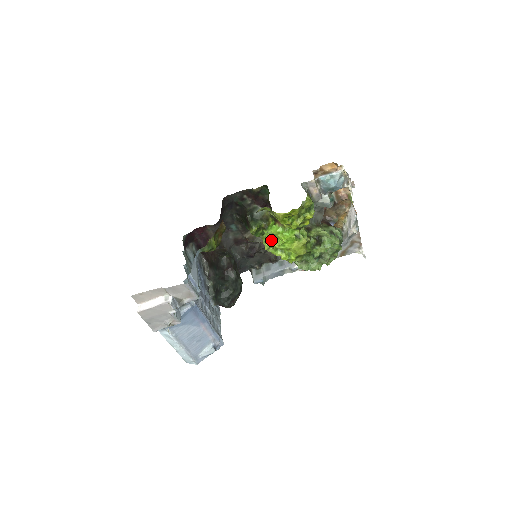
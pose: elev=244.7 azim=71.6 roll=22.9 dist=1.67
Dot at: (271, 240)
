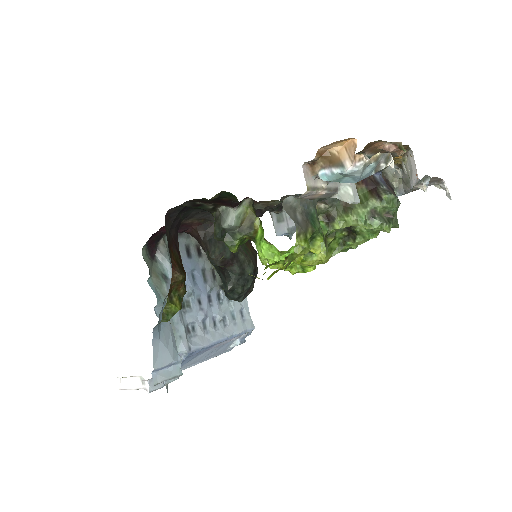
Dot at: occluded
